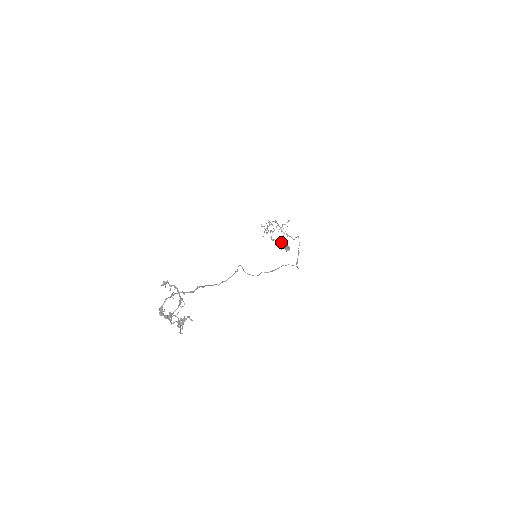
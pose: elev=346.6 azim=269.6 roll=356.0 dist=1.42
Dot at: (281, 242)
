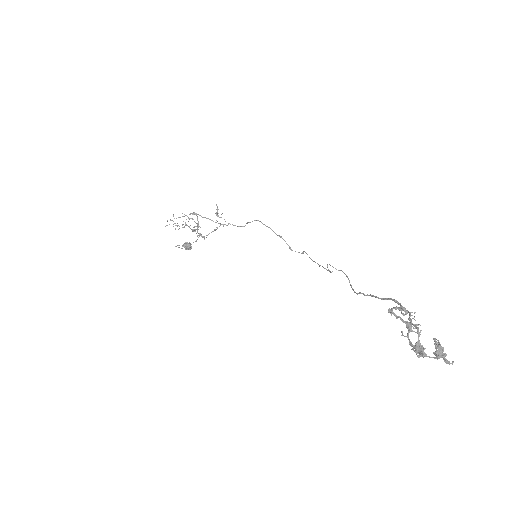
Dot at: occluded
